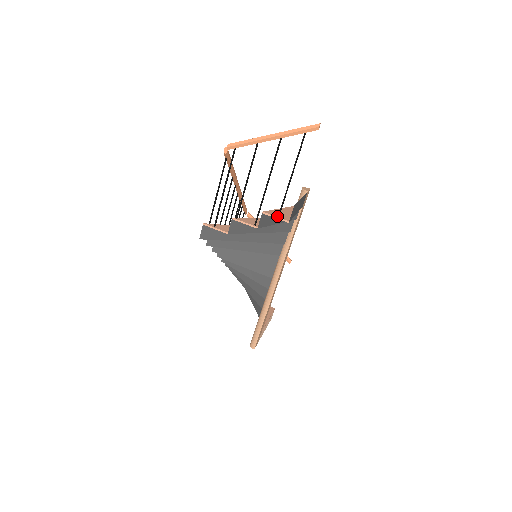
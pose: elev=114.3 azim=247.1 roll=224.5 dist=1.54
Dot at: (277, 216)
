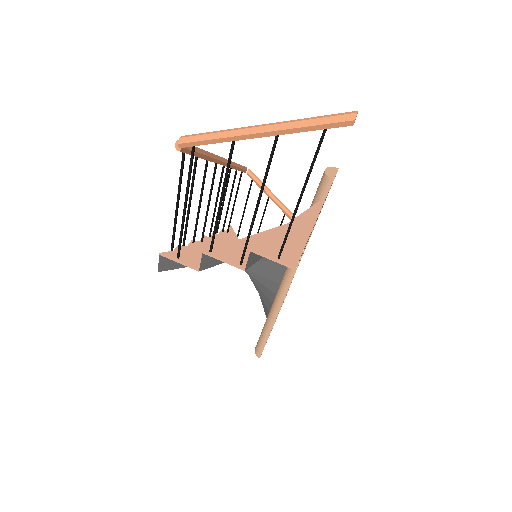
Dot at: (276, 257)
